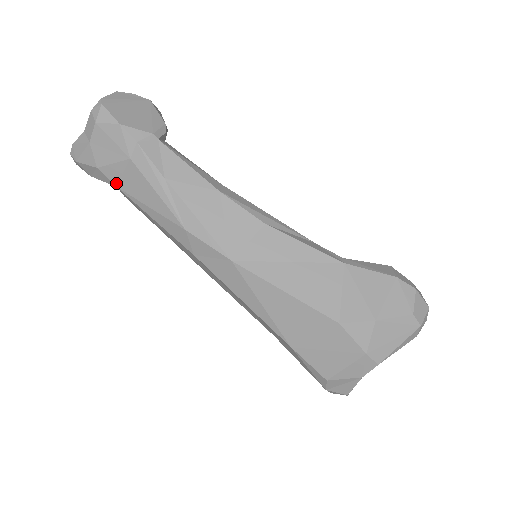
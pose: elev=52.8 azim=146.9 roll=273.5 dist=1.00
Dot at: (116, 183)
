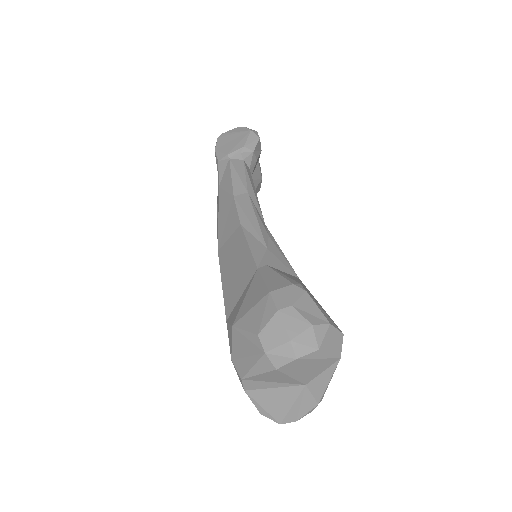
Dot at: occluded
